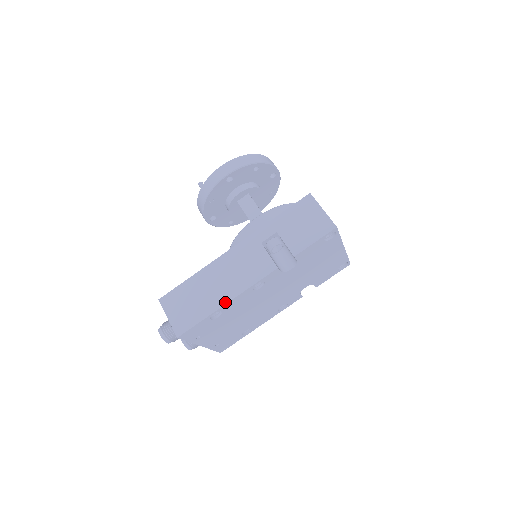
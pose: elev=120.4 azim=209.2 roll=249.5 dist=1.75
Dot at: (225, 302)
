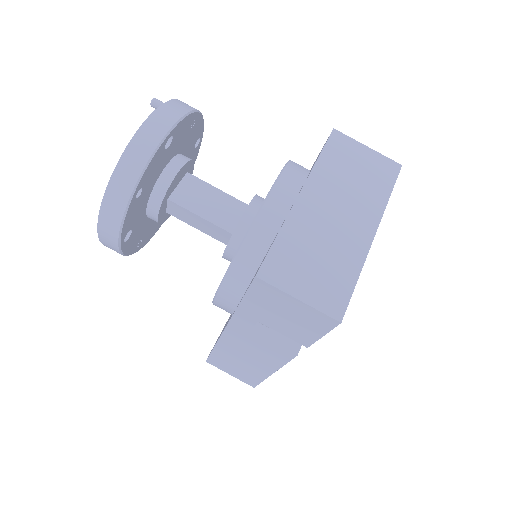
Dot at: (269, 374)
